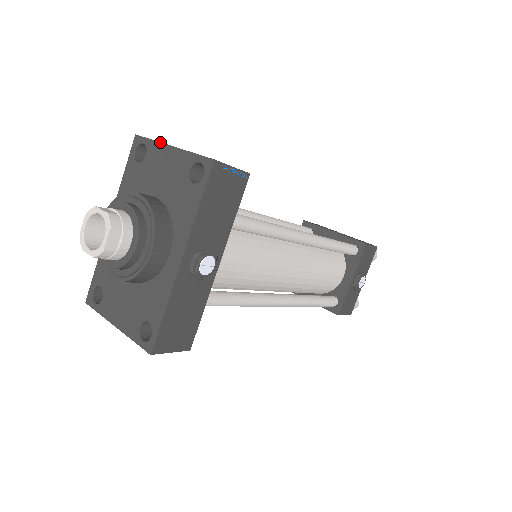
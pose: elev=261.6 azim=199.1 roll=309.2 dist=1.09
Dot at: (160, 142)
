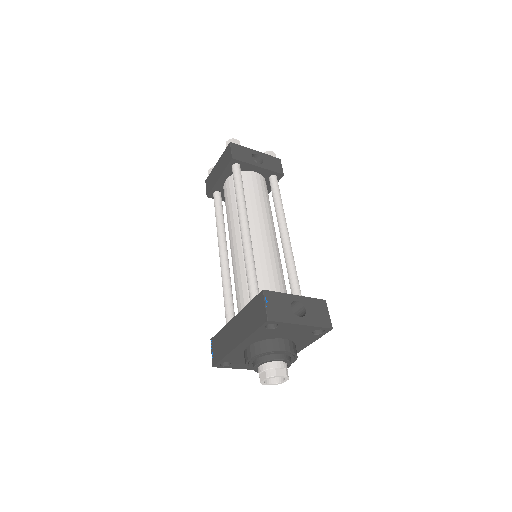
Dot at: (292, 324)
